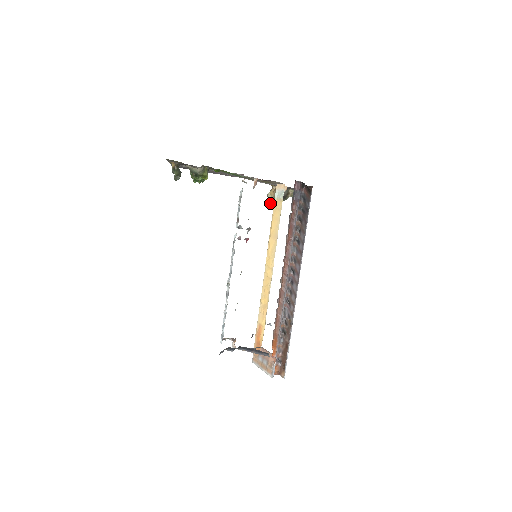
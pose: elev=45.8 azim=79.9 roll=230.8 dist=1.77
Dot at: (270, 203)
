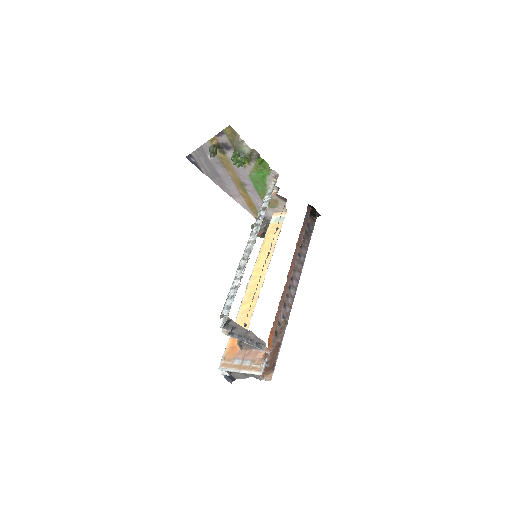
Dot at: occluded
